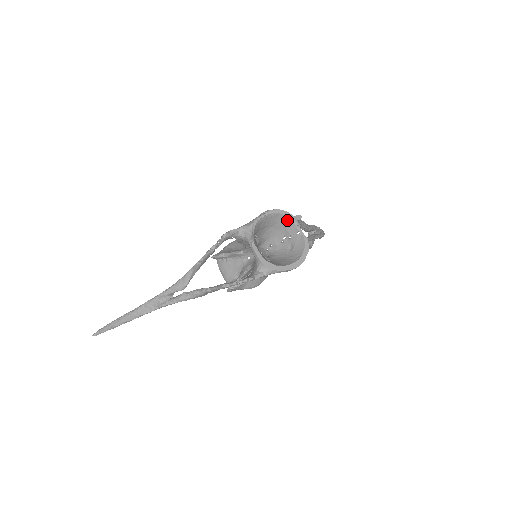
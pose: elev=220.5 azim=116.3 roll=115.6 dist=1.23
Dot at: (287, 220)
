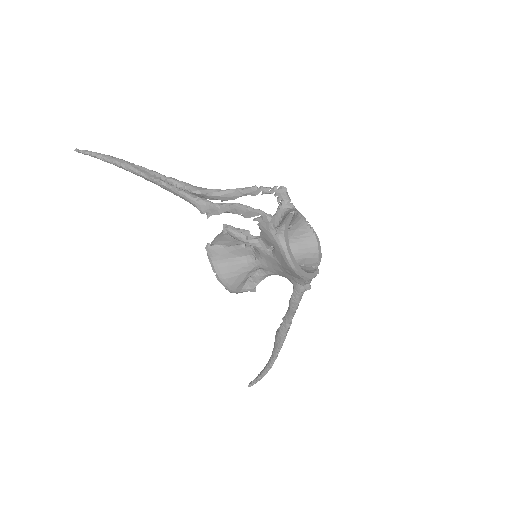
Dot at: (315, 253)
